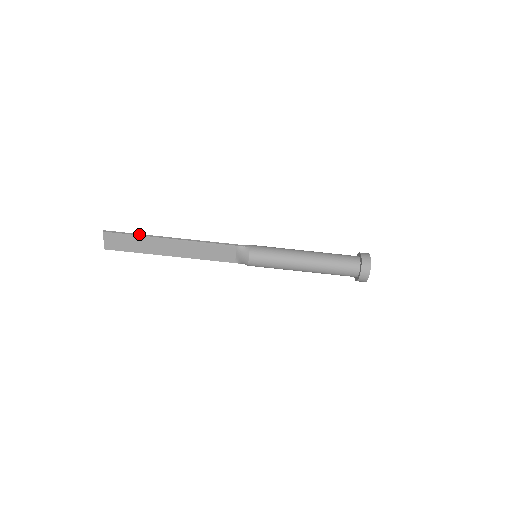
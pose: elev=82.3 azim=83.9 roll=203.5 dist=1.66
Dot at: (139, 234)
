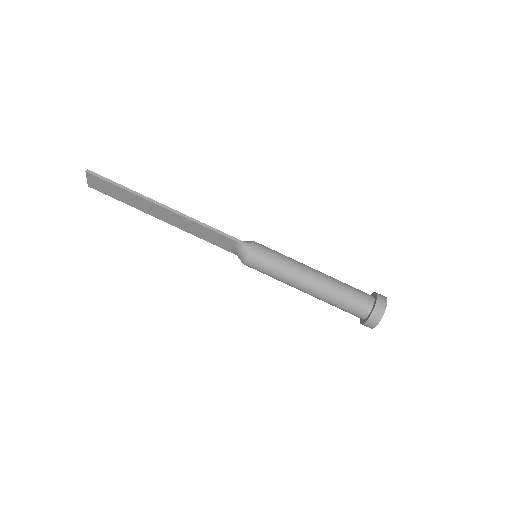
Dot at: (127, 188)
